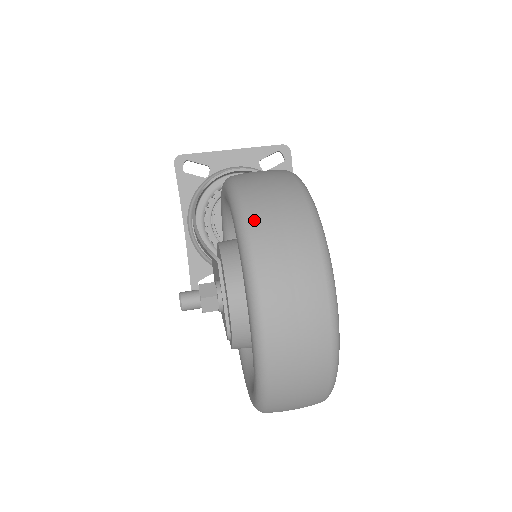
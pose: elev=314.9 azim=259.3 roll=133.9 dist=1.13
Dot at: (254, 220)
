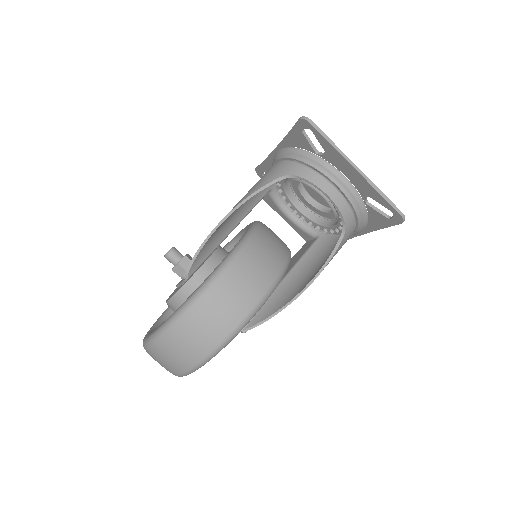
Dot at: (161, 344)
